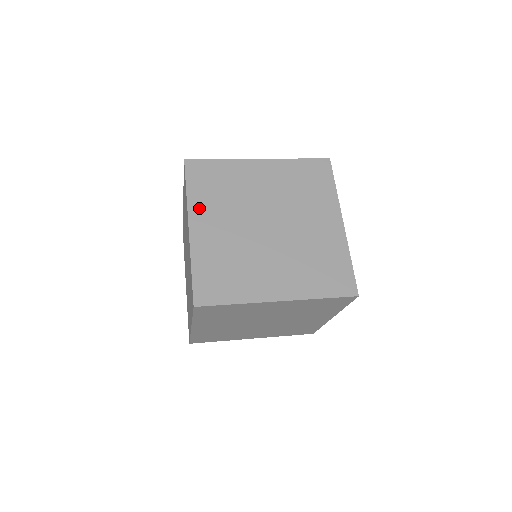
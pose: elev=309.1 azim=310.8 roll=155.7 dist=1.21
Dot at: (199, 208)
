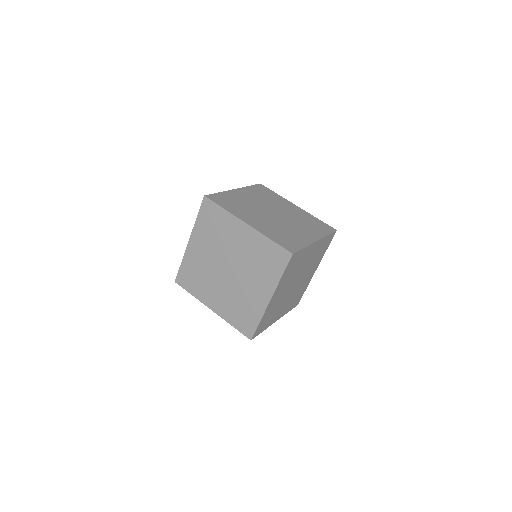
Dot at: (239, 214)
